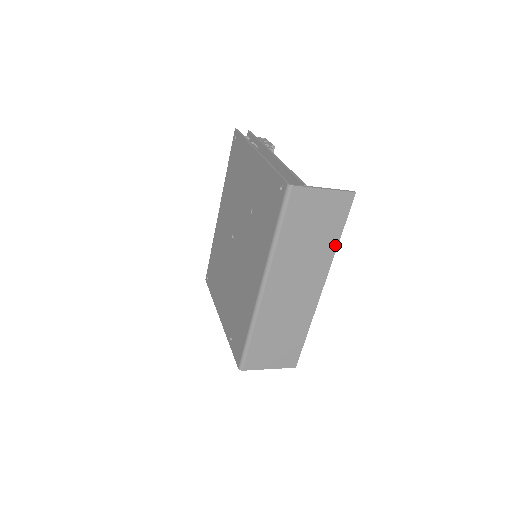
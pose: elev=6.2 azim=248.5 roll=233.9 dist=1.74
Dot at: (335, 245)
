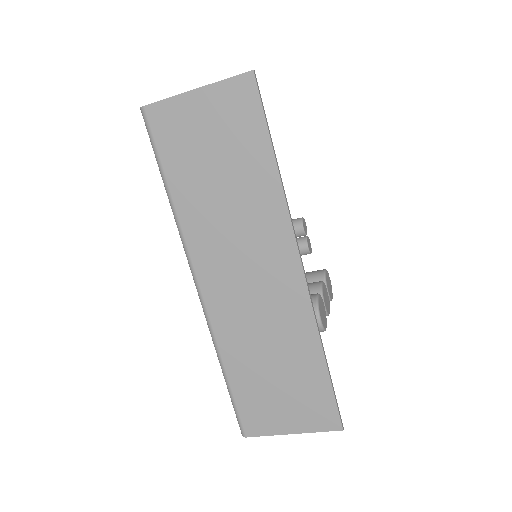
Dot at: (275, 179)
